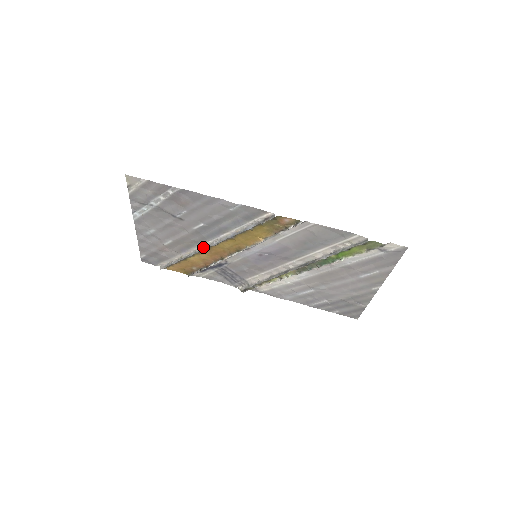
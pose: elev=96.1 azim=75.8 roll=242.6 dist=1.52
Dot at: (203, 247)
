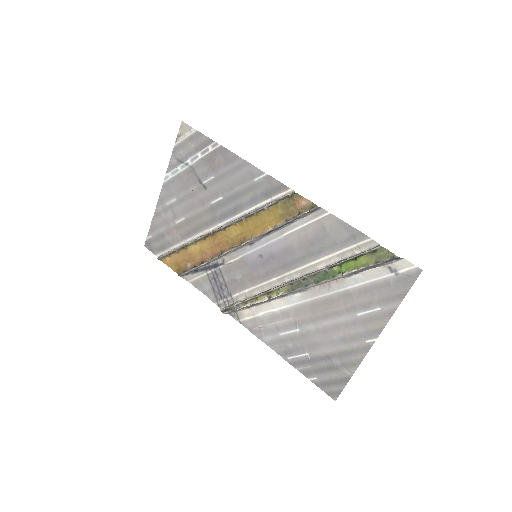
Dot at: (210, 232)
